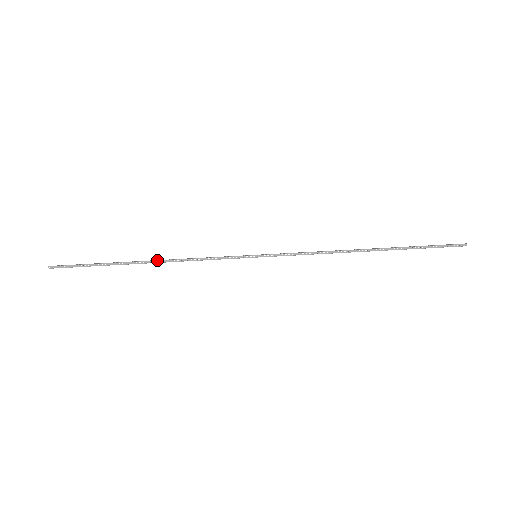
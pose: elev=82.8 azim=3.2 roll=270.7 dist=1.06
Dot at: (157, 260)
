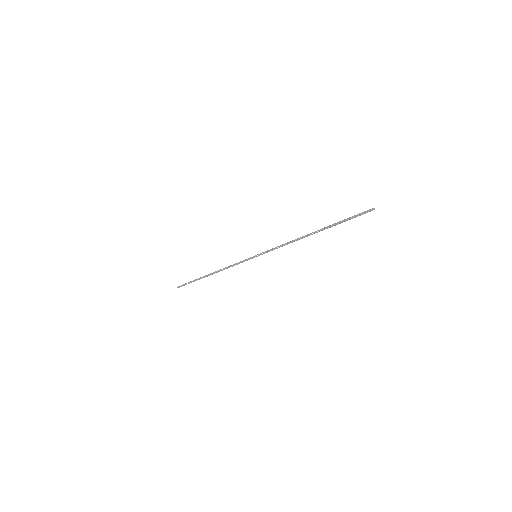
Dot at: (214, 272)
